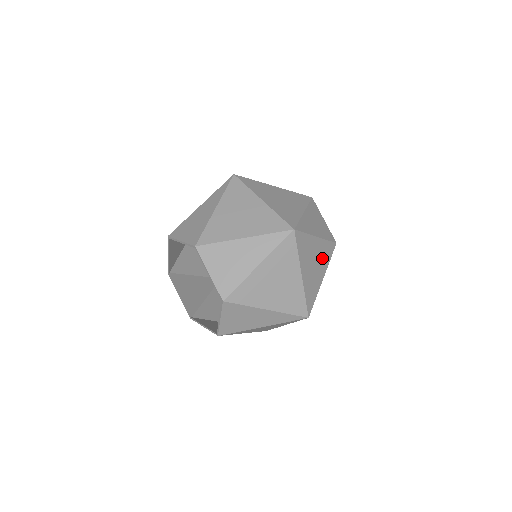
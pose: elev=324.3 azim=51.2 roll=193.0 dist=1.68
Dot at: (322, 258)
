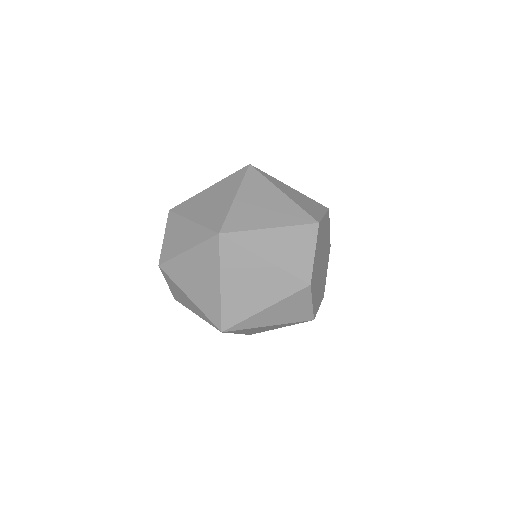
Dot at: (270, 286)
